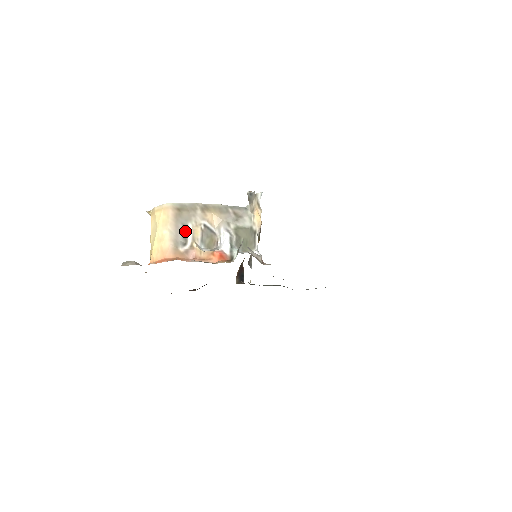
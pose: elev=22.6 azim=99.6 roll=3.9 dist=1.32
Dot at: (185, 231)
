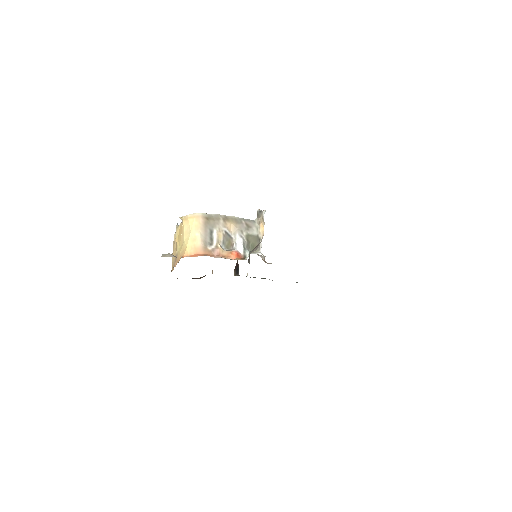
Dot at: (212, 235)
